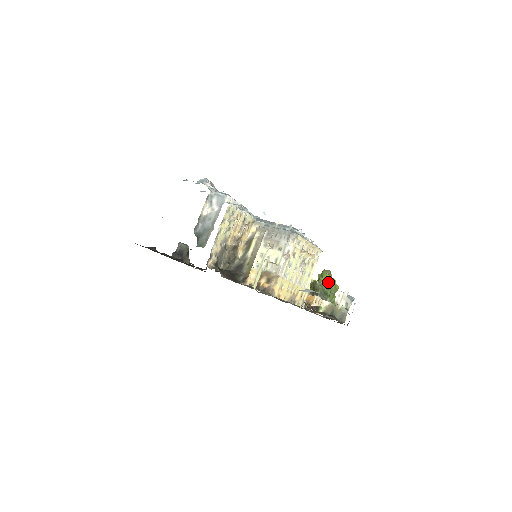
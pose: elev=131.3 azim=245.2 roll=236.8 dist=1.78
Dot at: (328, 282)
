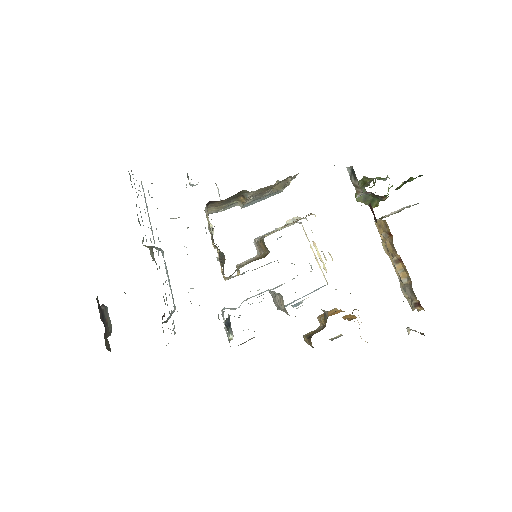
Dot at: (373, 185)
